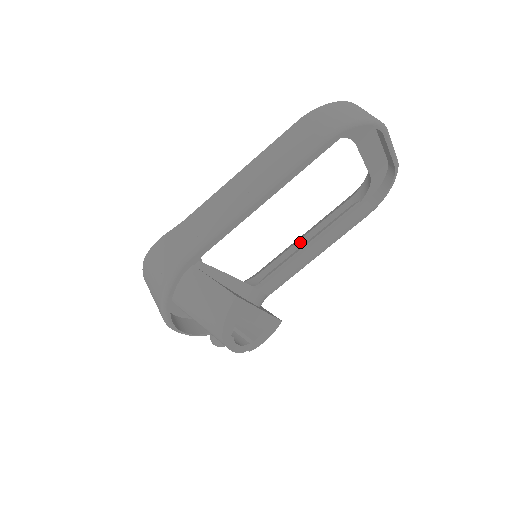
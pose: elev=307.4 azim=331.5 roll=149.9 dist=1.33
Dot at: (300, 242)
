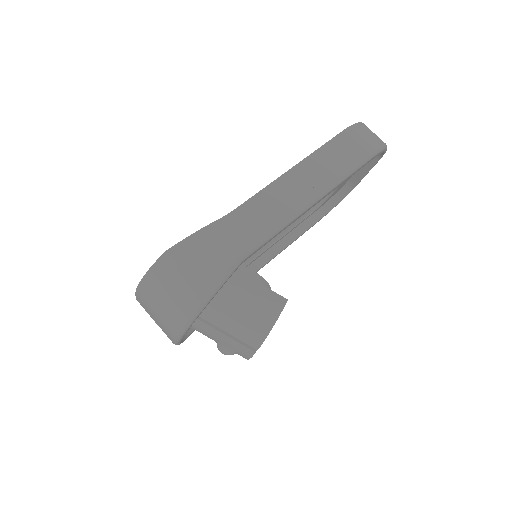
Dot at: occluded
